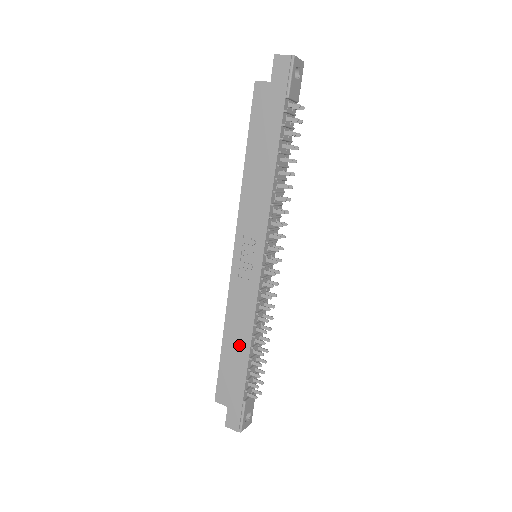
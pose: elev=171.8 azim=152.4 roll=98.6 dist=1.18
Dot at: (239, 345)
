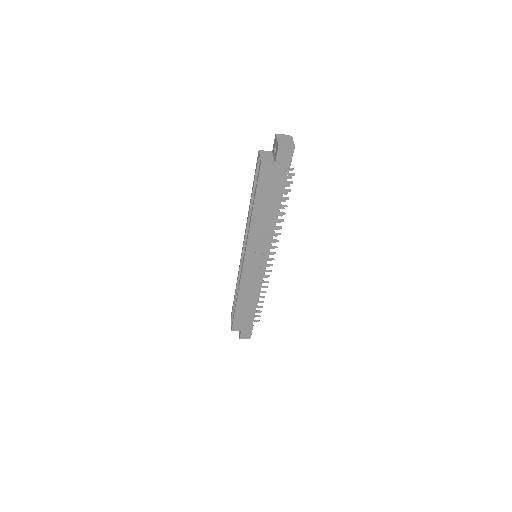
Dot at: (249, 304)
